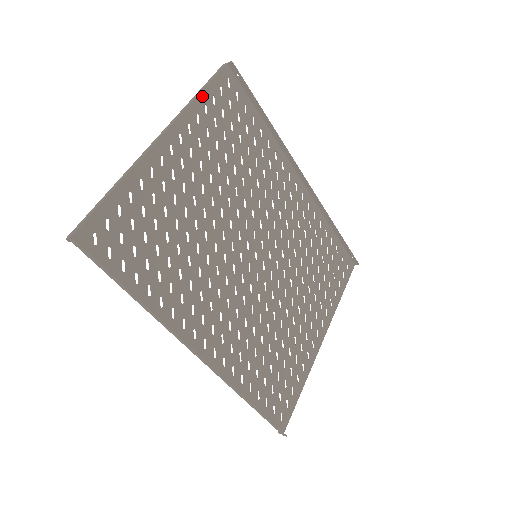
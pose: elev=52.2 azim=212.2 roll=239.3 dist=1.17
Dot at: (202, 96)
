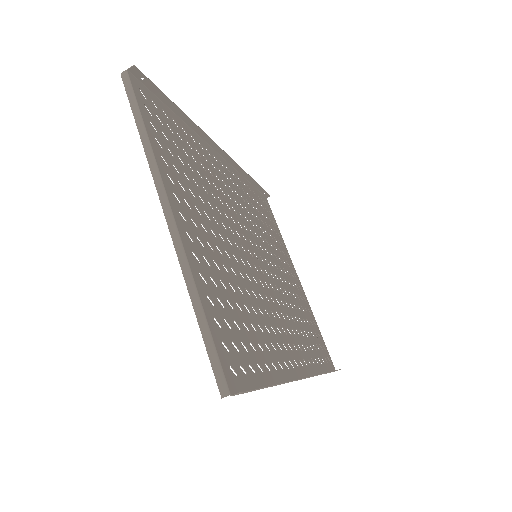
Dot at: (148, 130)
